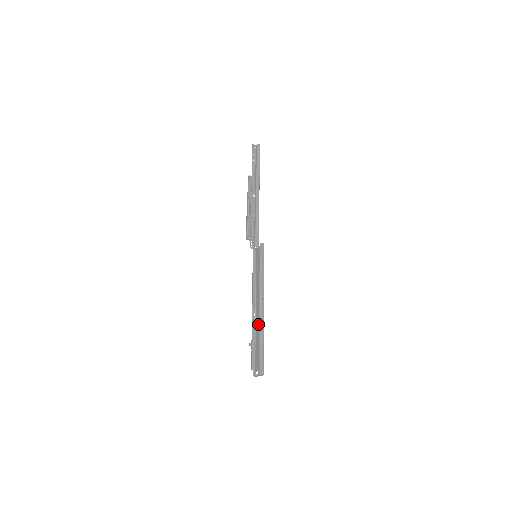
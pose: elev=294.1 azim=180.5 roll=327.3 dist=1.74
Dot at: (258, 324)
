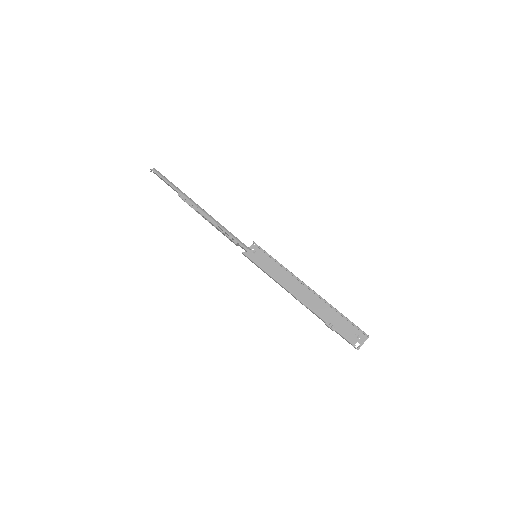
Dot at: (316, 307)
